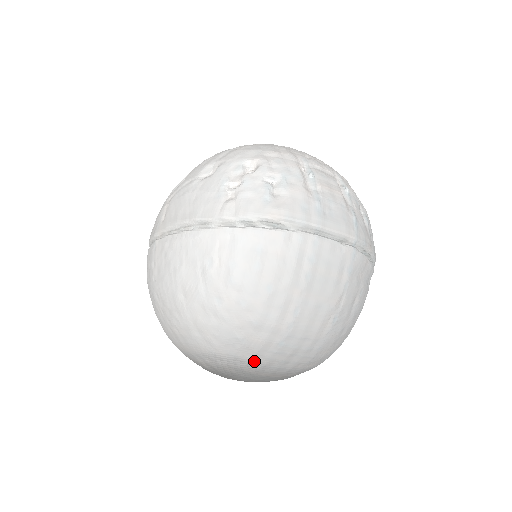
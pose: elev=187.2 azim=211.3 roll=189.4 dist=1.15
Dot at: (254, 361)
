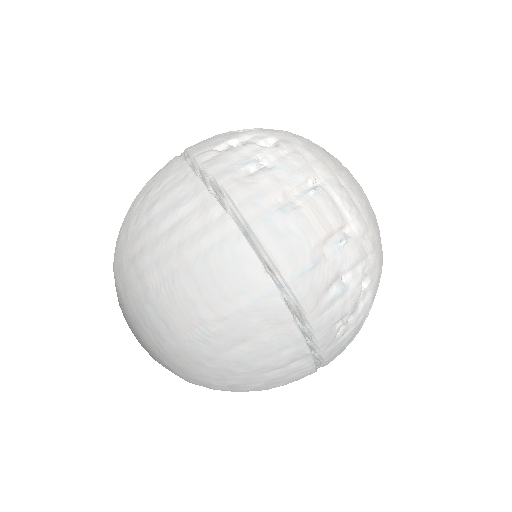
Dot at: (125, 302)
